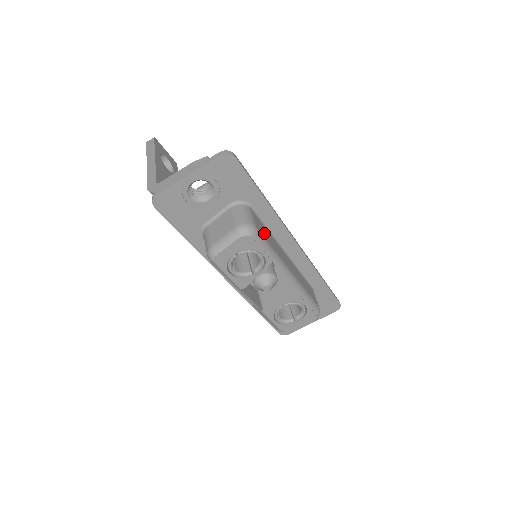
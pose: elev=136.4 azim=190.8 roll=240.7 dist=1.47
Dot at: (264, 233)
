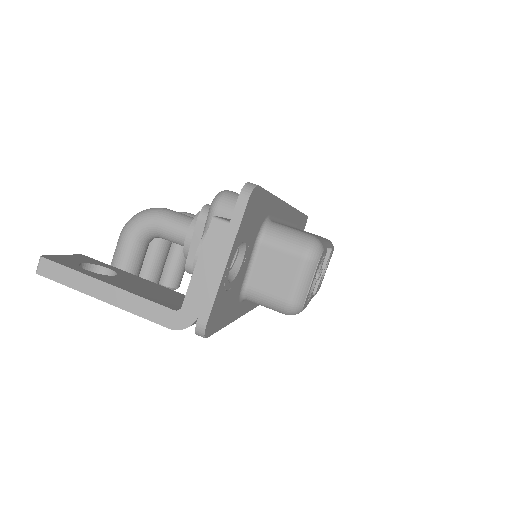
Dot at: occluded
